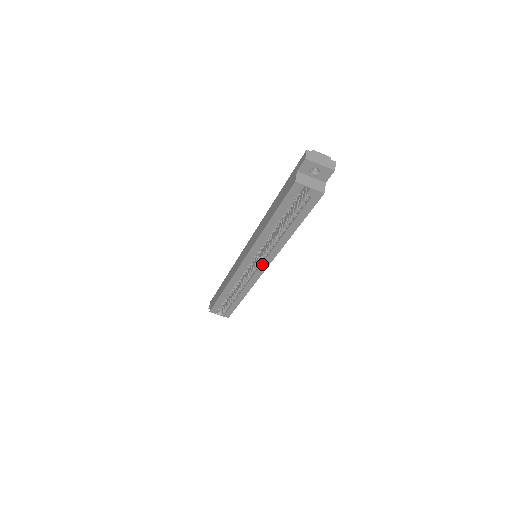
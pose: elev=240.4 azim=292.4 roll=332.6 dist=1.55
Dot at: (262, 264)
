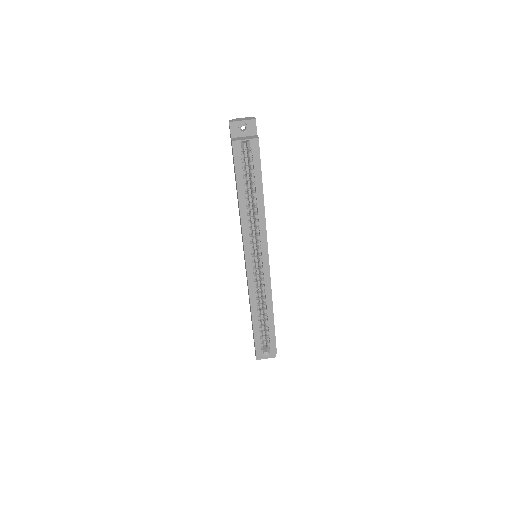
Dot at: (262, 254)
